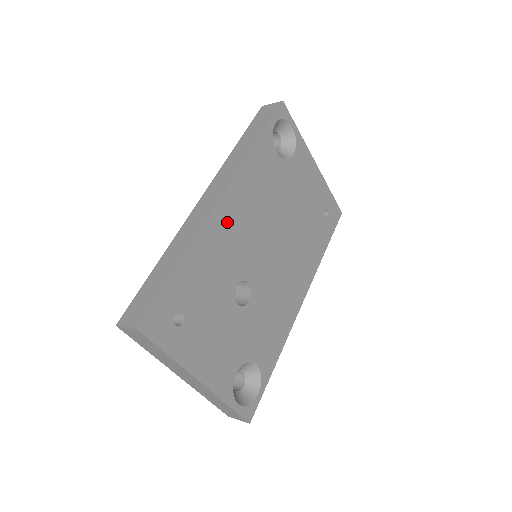
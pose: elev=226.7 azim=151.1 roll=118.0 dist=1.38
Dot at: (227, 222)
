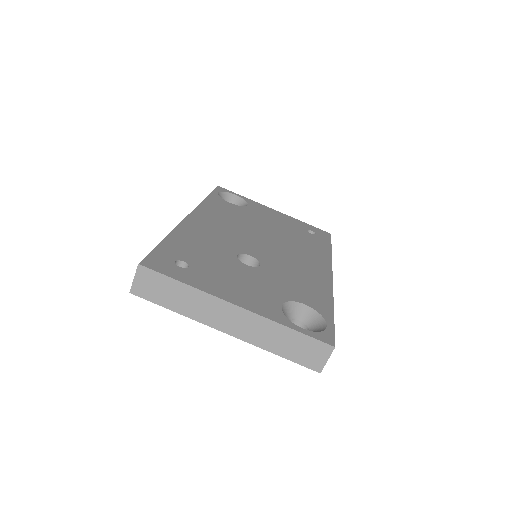
Dot at: (202, 225)
